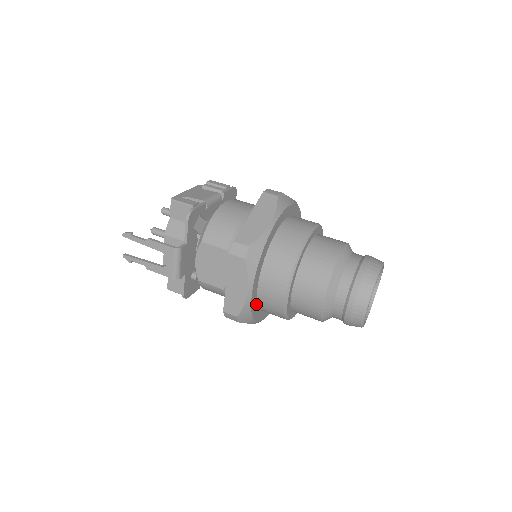
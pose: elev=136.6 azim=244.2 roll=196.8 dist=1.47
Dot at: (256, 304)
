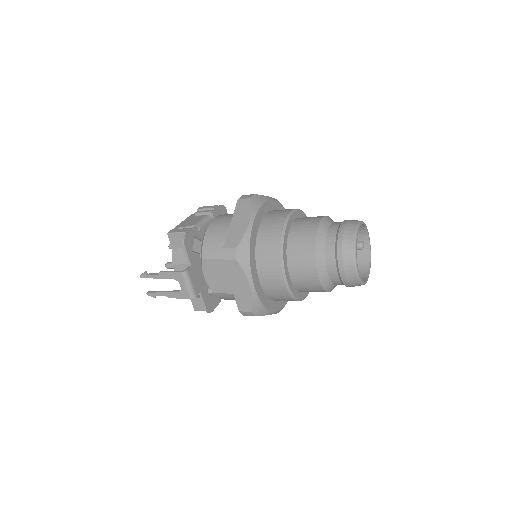
Dot at: (265, 296)
